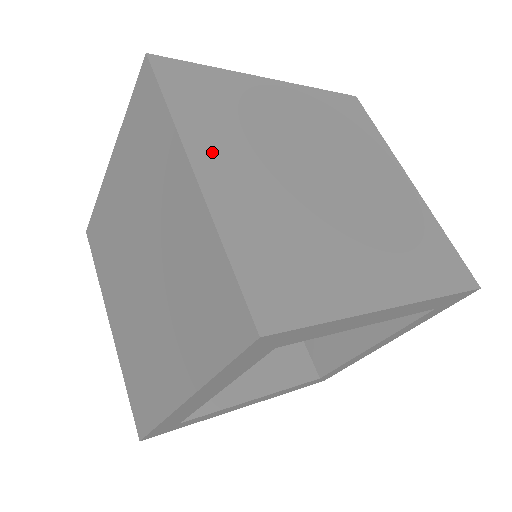
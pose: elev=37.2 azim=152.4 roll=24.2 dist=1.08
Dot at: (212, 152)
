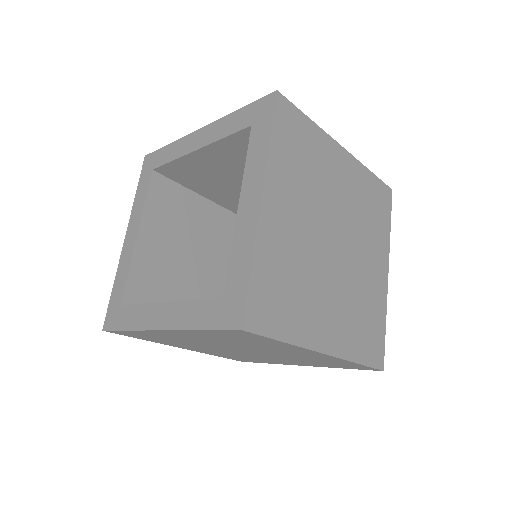
Dot at: (316, 329)
